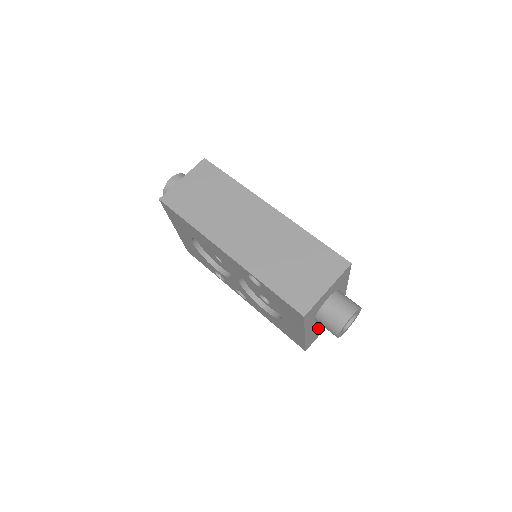
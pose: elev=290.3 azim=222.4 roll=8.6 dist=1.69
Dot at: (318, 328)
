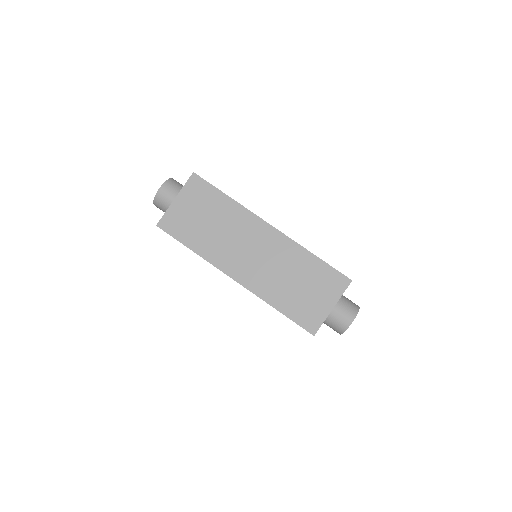
Dot at: occluded
